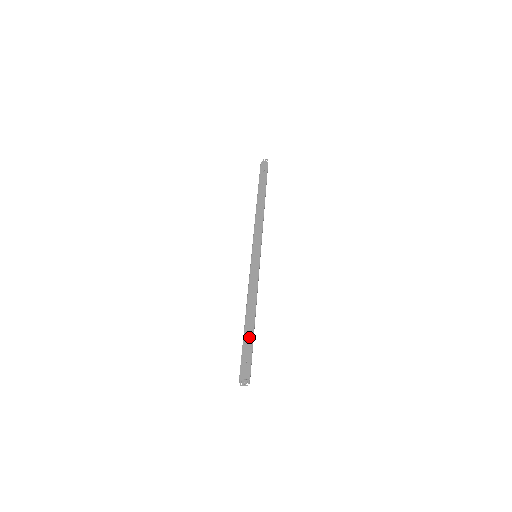
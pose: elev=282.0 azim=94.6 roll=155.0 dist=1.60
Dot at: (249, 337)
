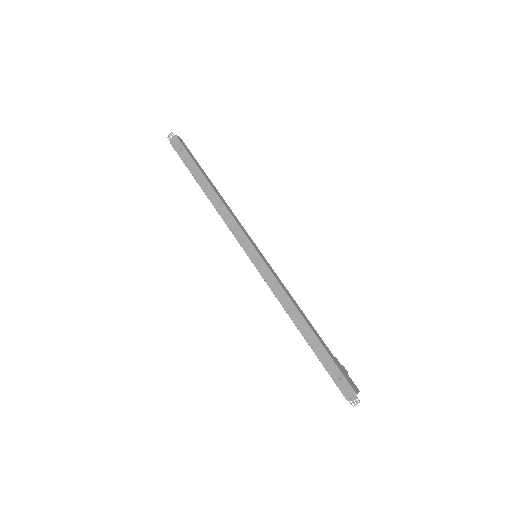
Dot at: (321, 352)
